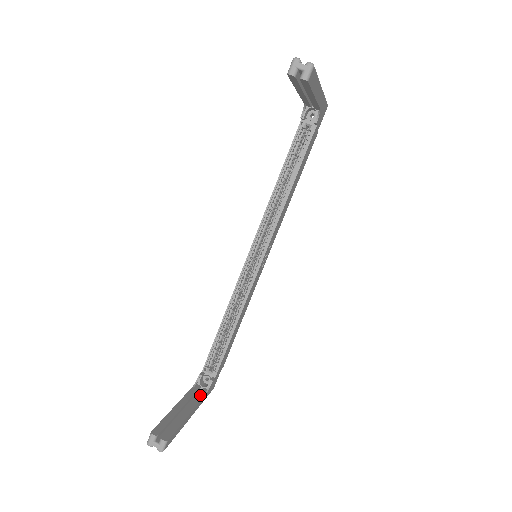
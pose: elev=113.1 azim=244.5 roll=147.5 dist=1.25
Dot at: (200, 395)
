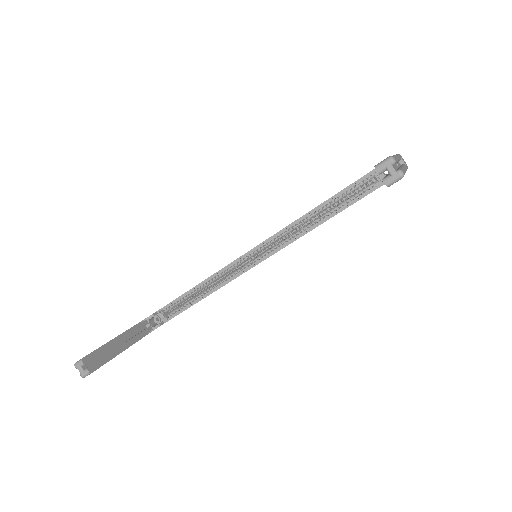
Dot at: (143, 333)
